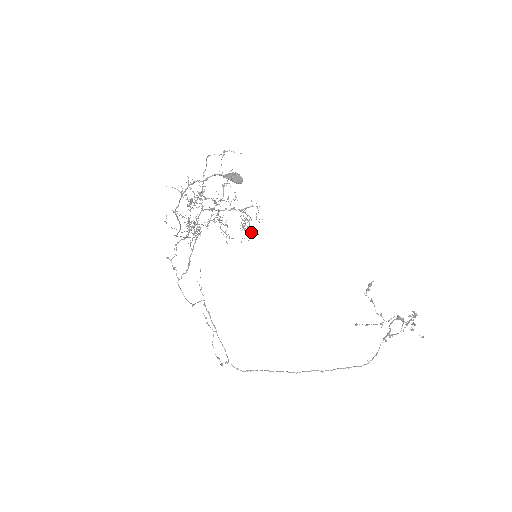
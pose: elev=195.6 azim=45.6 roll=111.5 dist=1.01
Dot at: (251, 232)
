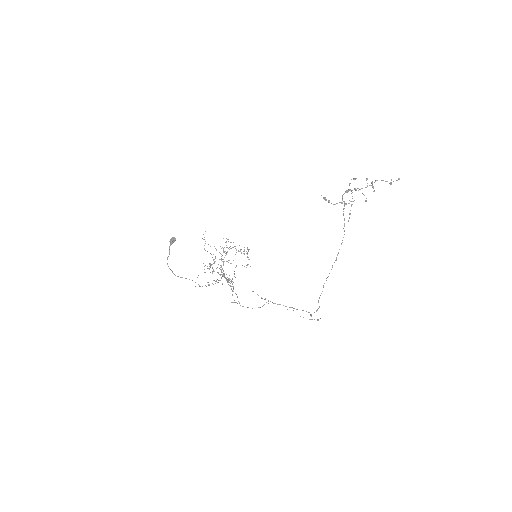
Dot at: (248, 251)
